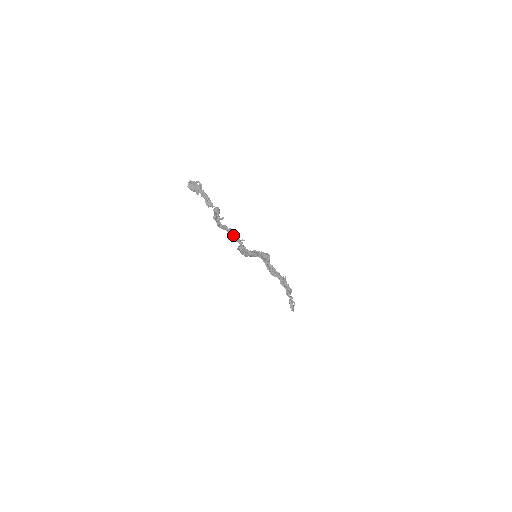
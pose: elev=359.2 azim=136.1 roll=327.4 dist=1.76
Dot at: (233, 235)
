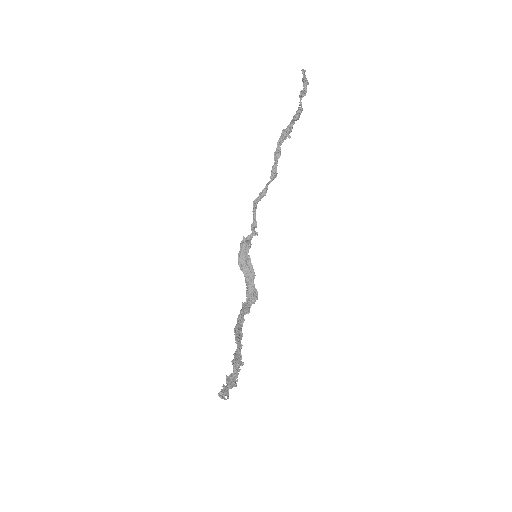
Dot at: (275, 175)
